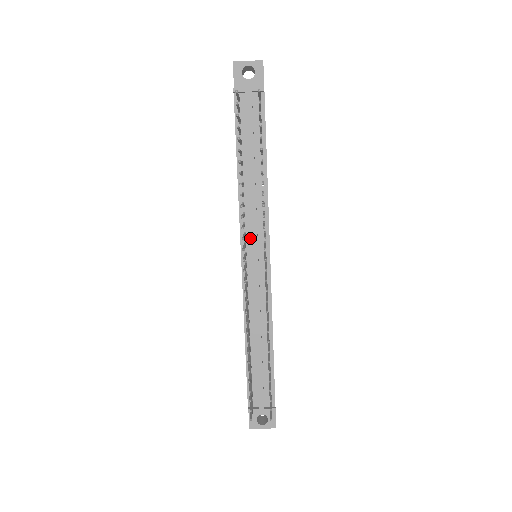
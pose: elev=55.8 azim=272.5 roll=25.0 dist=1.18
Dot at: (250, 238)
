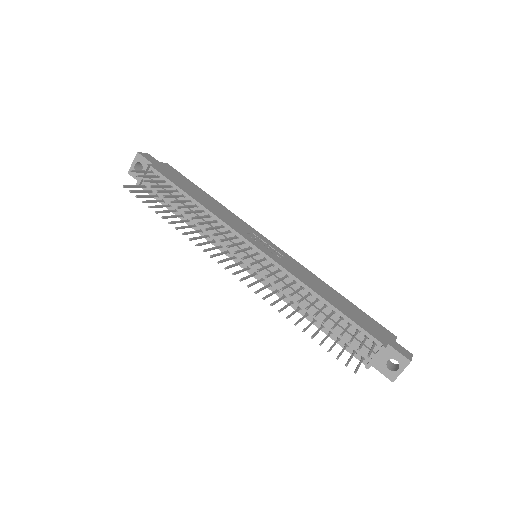
Dot at: (233, 250)
